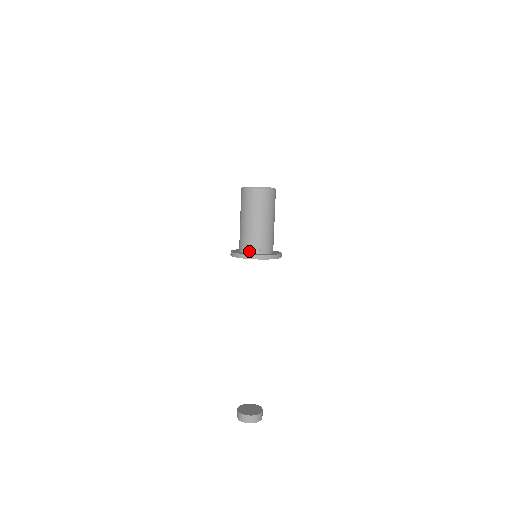
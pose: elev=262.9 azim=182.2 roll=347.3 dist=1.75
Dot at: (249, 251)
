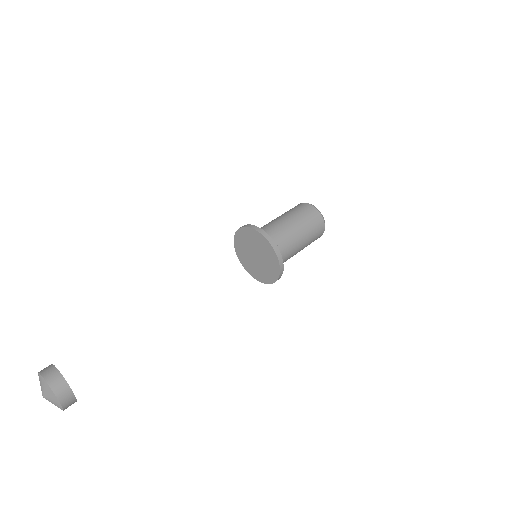
Dot at: occluded
